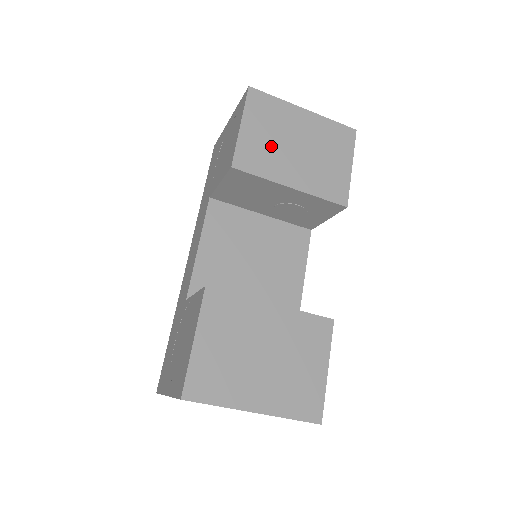
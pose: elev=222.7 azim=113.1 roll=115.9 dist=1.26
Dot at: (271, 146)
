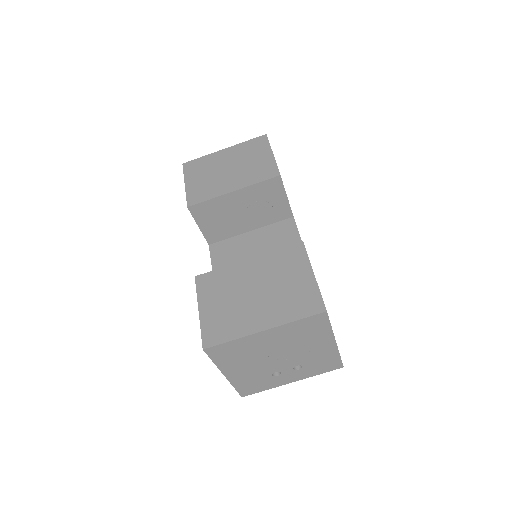
Dot at: (209, 181)
